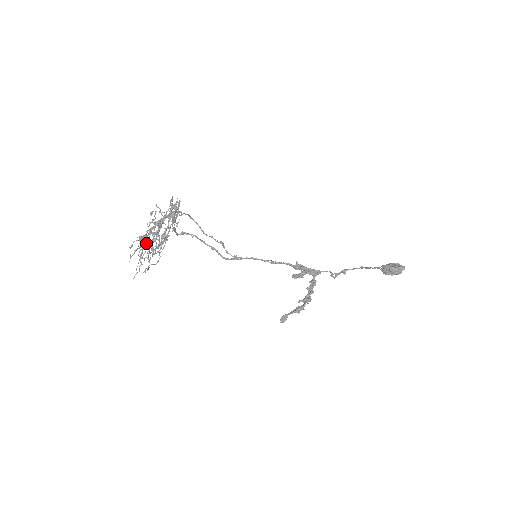
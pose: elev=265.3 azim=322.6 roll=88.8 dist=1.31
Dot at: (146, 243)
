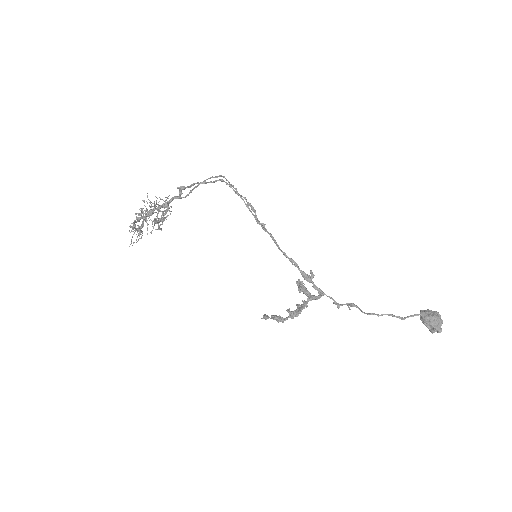
Dot at: occluded
